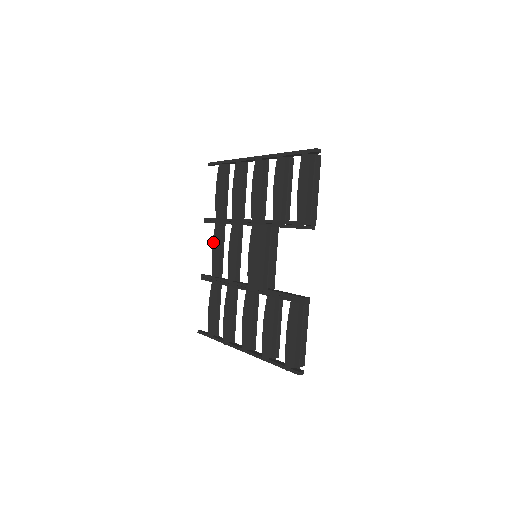
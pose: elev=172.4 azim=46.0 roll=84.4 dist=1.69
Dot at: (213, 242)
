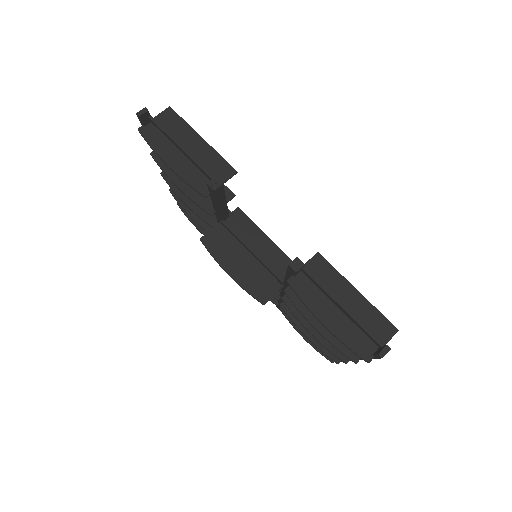
Dot at: occluded
